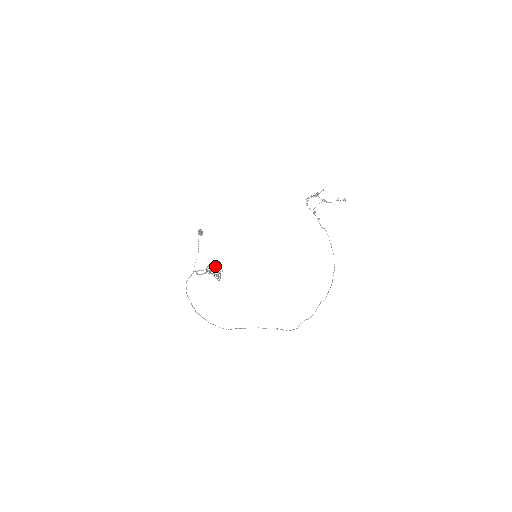
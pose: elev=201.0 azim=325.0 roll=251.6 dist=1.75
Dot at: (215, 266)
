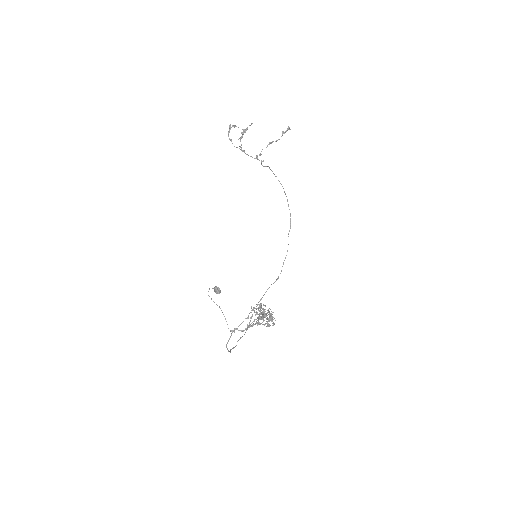
Dot at: (259, 311)
